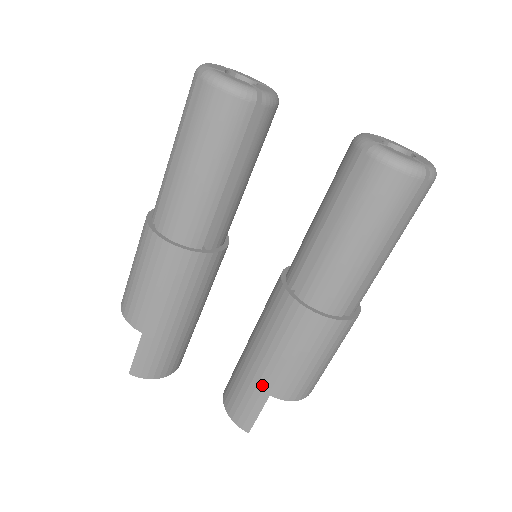
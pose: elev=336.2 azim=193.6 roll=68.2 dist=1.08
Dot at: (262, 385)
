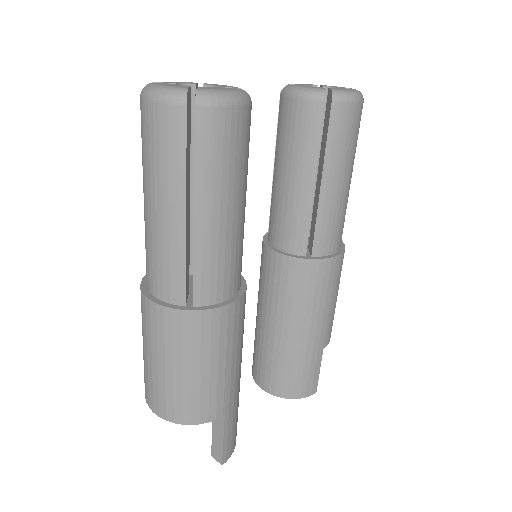
Dot at: (316, 347)
